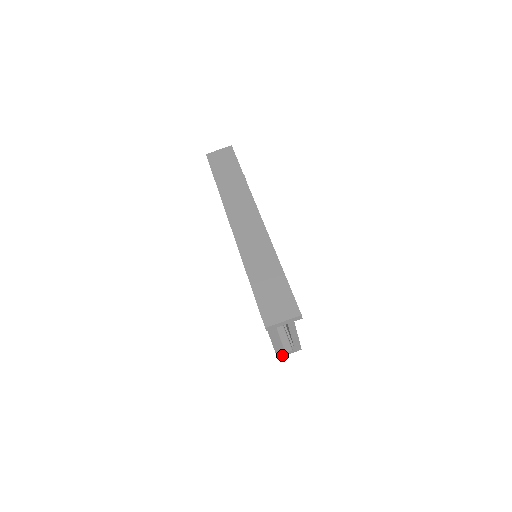
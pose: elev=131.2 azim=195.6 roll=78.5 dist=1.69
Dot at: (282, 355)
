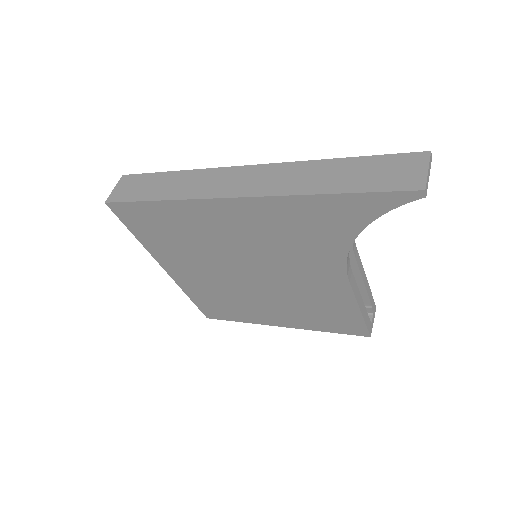
Dot at: (371, 329)
